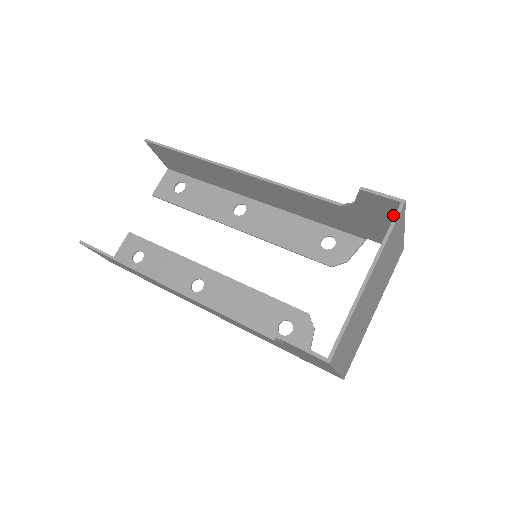
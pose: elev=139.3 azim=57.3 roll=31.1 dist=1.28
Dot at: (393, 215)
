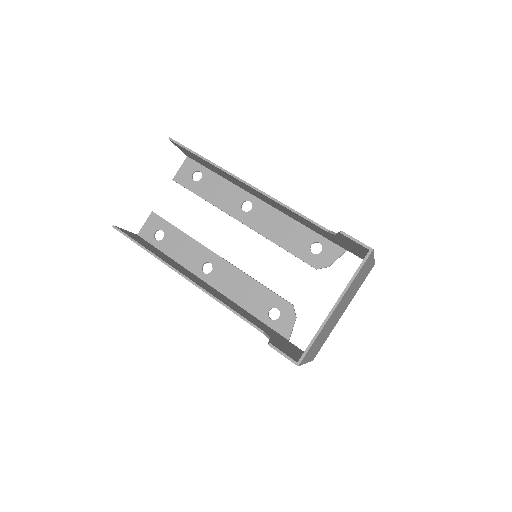
Dot at: (365, 251)
